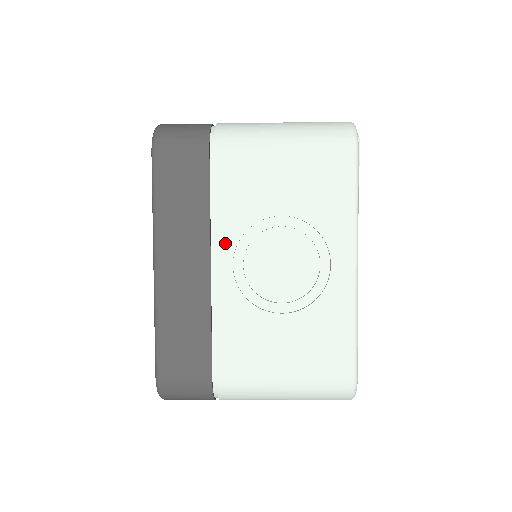
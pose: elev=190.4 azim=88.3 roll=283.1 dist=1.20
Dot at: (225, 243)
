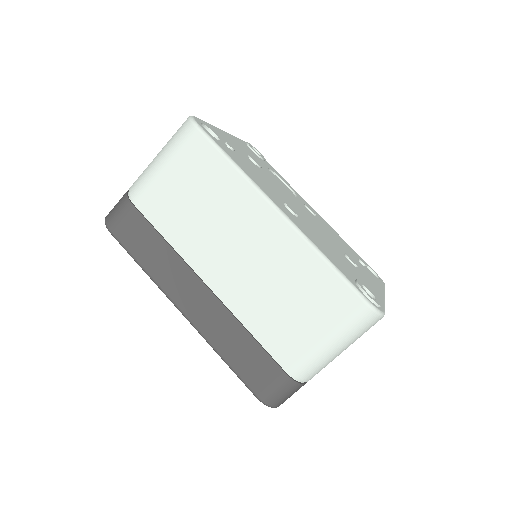
Dot at: occluded
